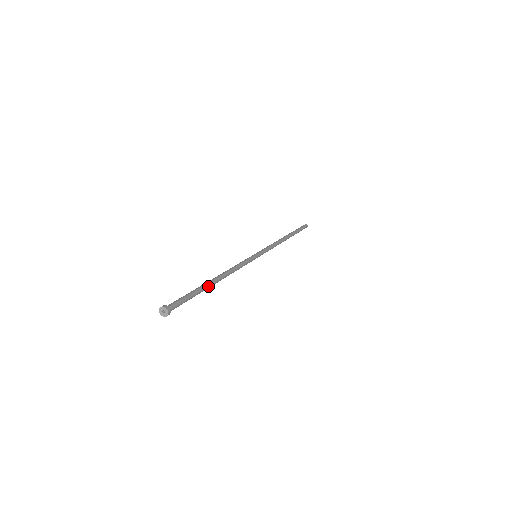
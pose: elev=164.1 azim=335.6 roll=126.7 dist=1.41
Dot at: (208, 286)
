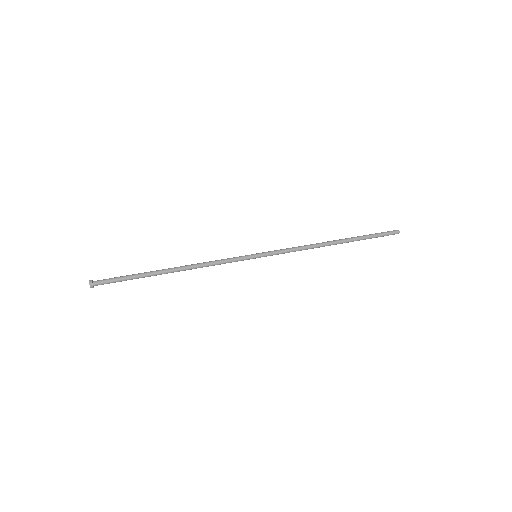
Dot at: (155, 275)
